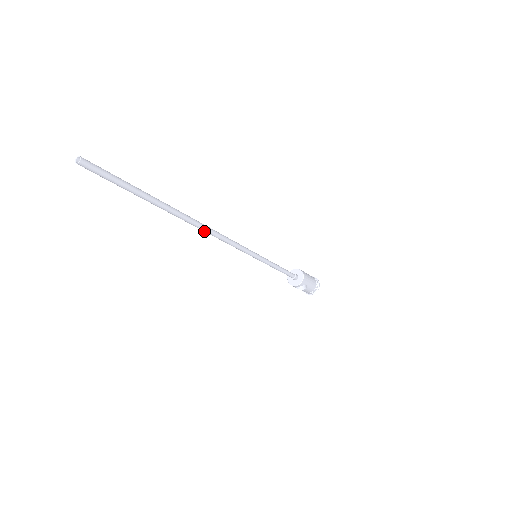
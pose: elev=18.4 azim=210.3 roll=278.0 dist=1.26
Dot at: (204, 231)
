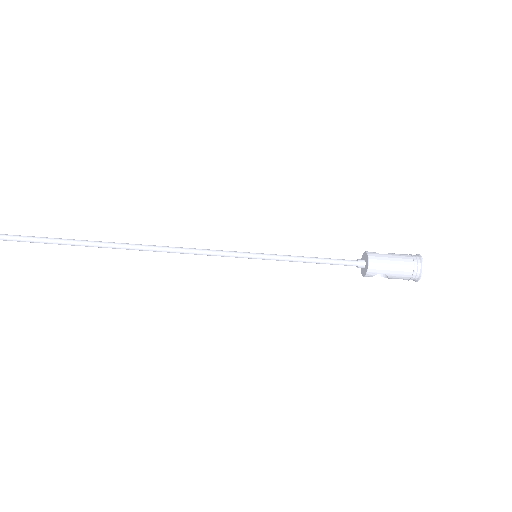
Dot at: occluded
